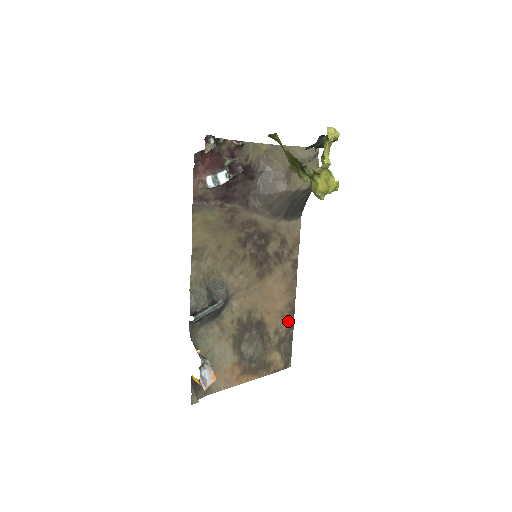
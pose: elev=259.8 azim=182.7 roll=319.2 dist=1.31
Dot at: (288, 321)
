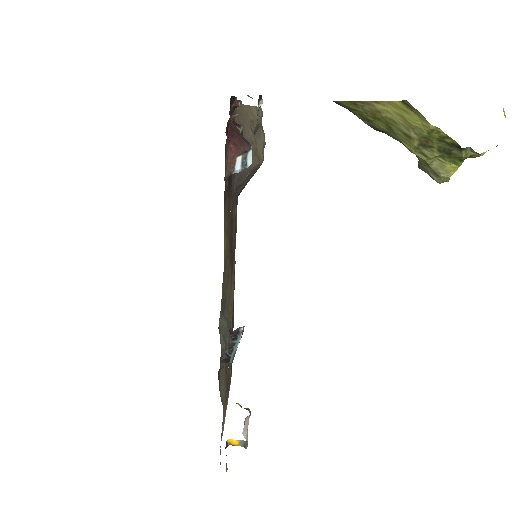
Dot at: (233, 321)
